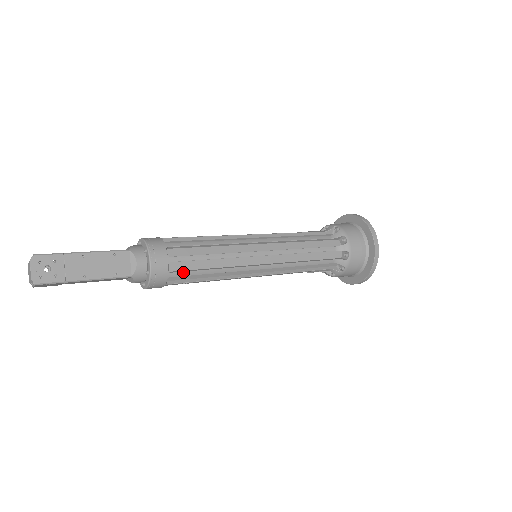
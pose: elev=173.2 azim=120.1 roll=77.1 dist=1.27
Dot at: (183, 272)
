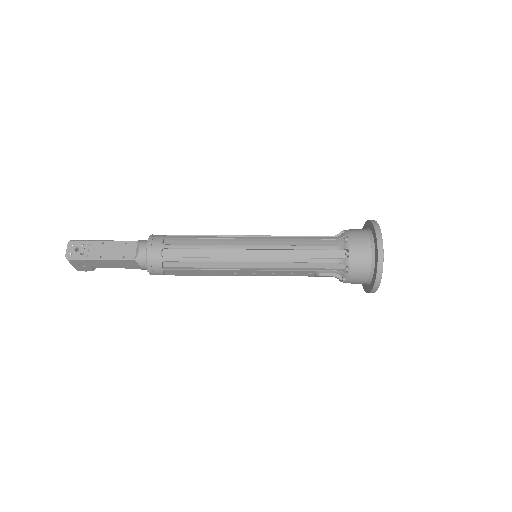
Dot at: (174, 258)
